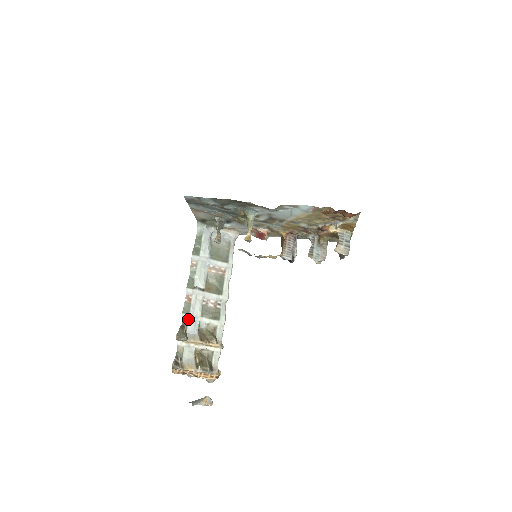
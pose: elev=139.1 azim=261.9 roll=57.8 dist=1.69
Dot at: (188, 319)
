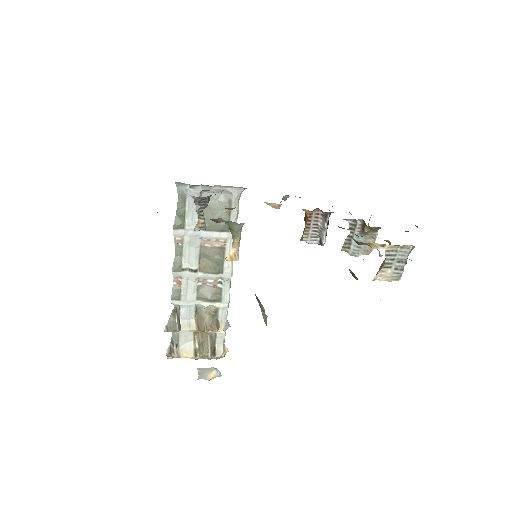
Dot at: (180, 305)
